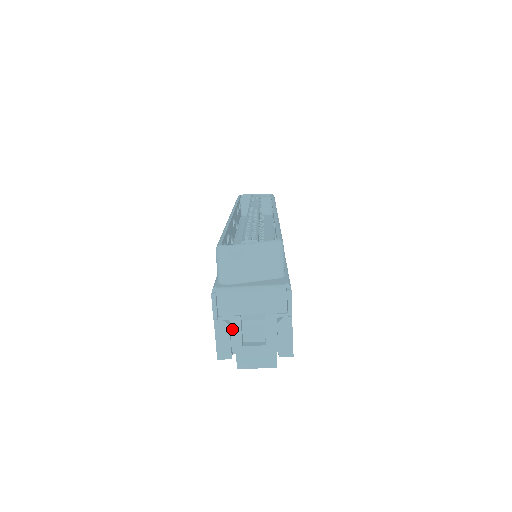
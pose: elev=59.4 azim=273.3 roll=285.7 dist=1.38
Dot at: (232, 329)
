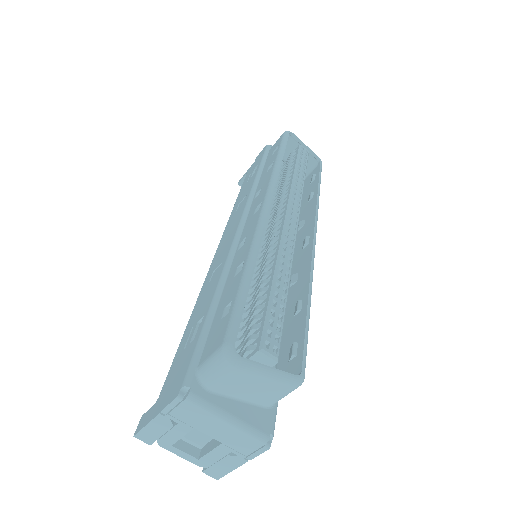
Dot at: (174, 430)
